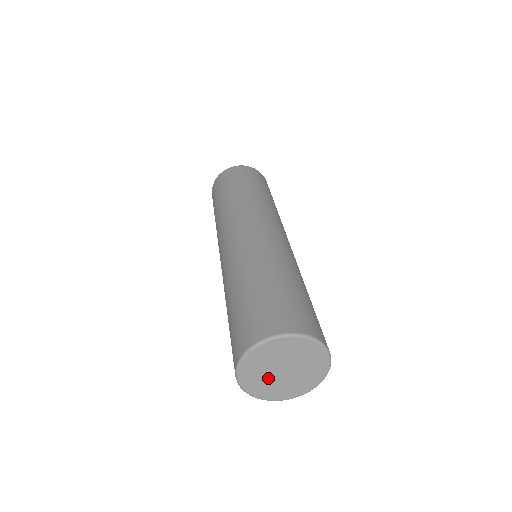
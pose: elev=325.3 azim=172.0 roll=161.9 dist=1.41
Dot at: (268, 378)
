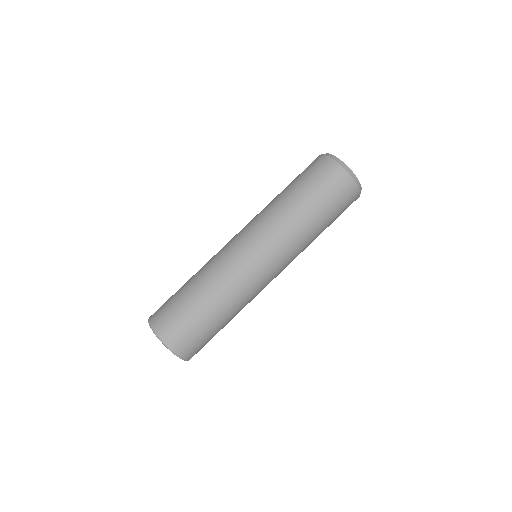
Dot at: occluded
